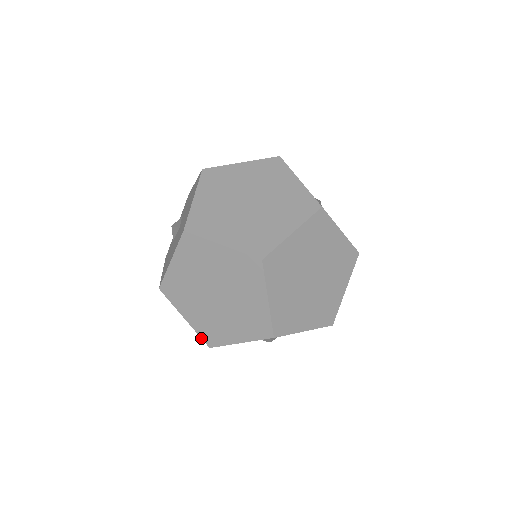
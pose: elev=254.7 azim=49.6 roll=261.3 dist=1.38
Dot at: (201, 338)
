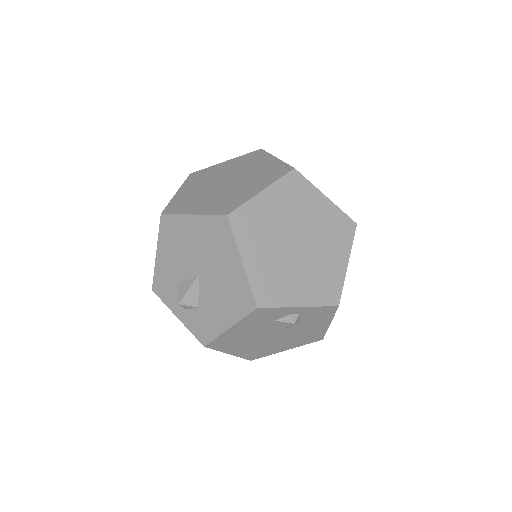
Dot at: (166, 206)
